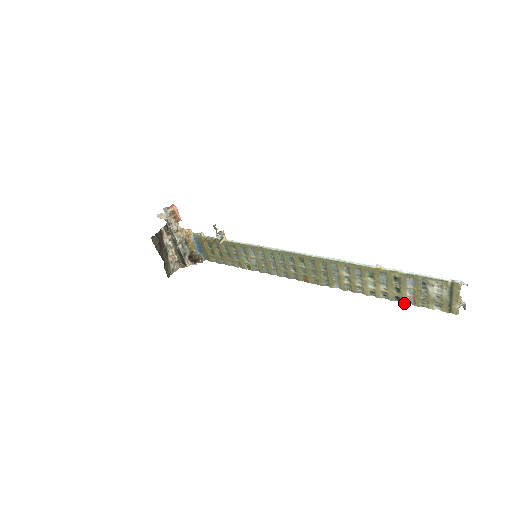
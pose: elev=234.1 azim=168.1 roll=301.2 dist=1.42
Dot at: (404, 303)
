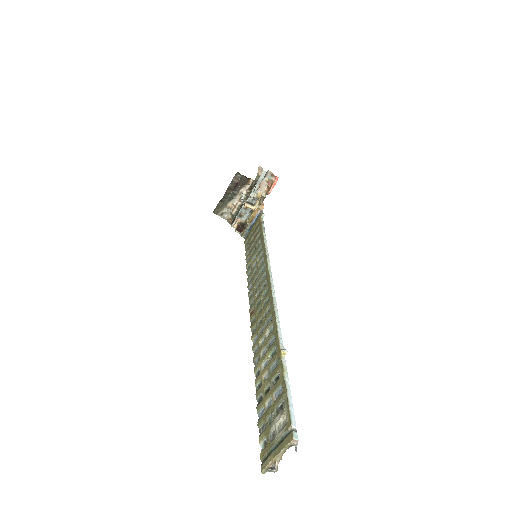
Dot at: (257, 409)
